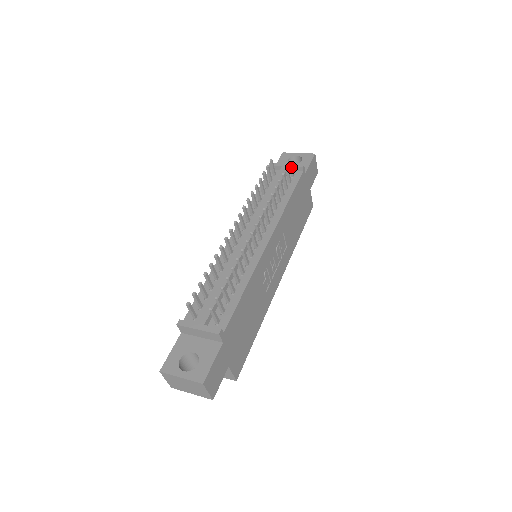
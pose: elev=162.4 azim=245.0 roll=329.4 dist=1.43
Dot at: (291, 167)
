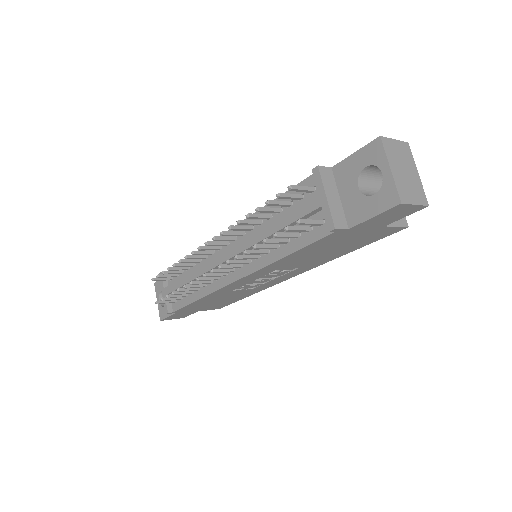
Dot at: (305, 224)
